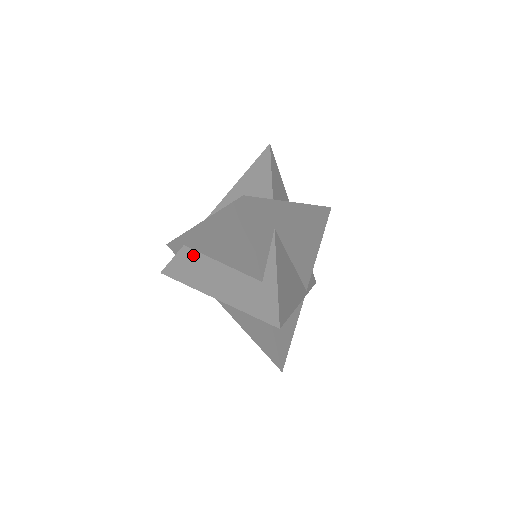
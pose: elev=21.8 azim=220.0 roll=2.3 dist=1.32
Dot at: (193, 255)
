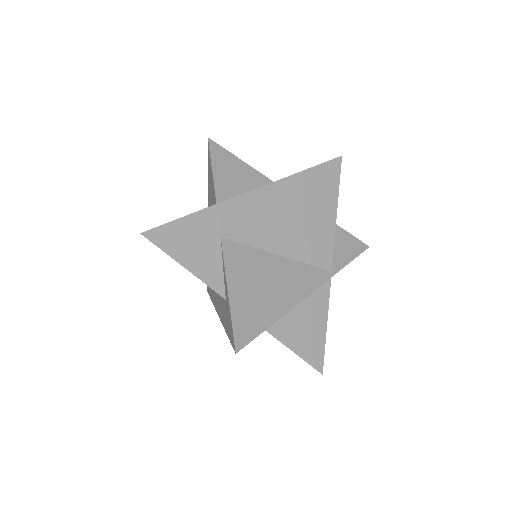
Dot at: occluded
